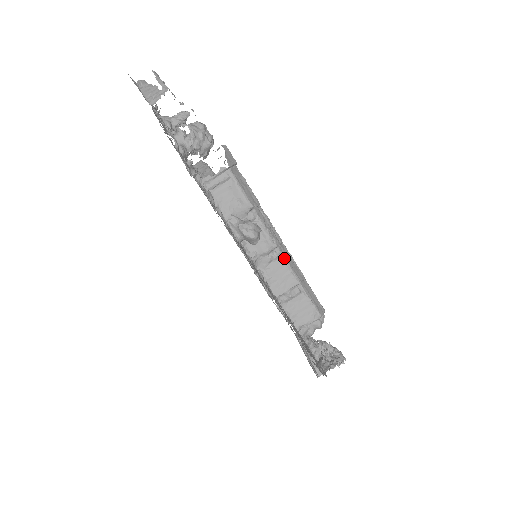
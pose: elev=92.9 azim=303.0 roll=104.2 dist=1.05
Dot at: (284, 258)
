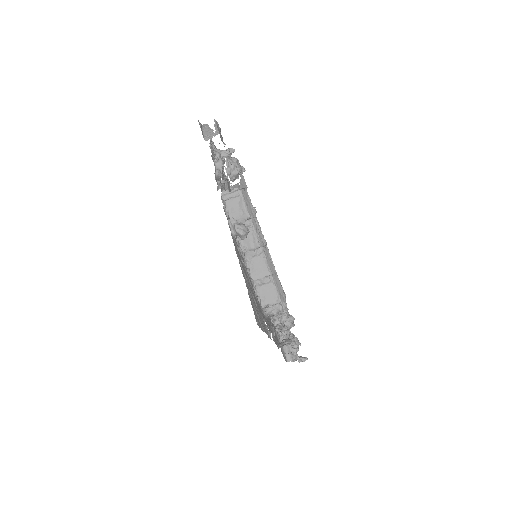
Dot at: (264, 256)
